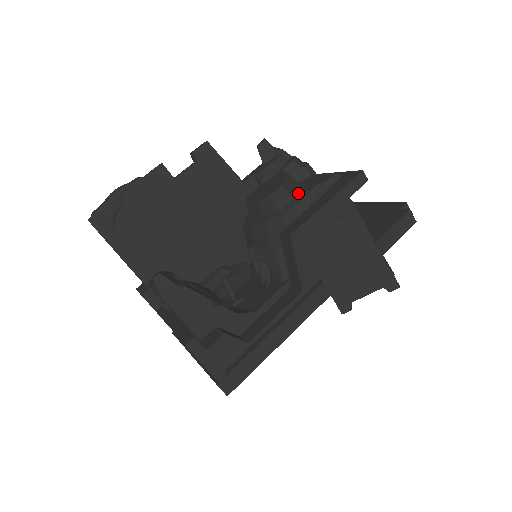
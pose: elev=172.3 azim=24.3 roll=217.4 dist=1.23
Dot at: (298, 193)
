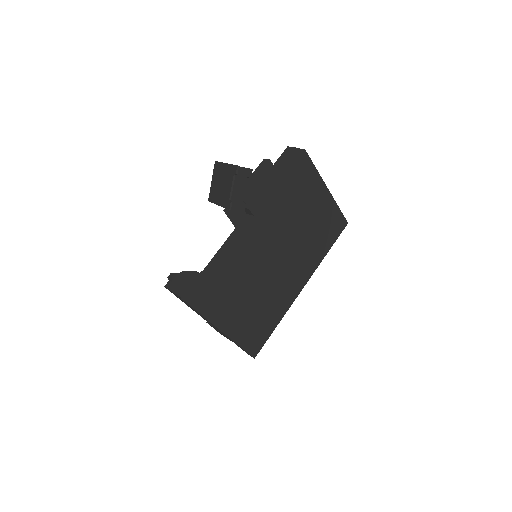
Dot at: occluded
